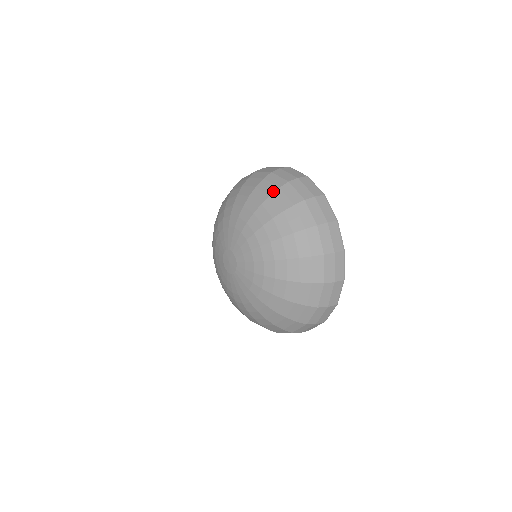
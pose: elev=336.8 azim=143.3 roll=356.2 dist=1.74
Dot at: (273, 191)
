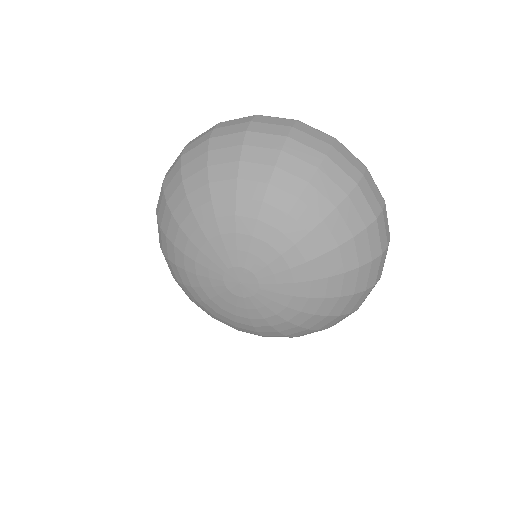
Dot at: (238, 153)
